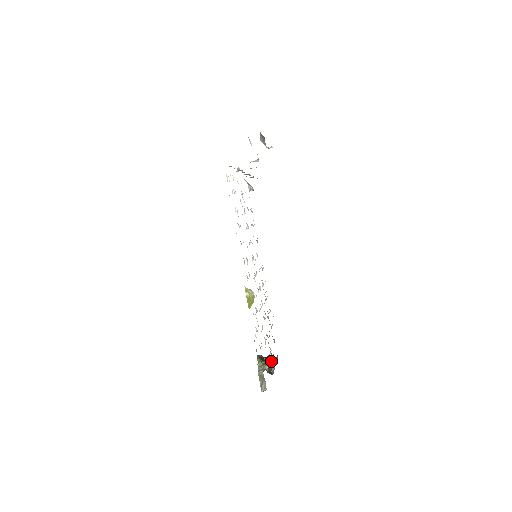
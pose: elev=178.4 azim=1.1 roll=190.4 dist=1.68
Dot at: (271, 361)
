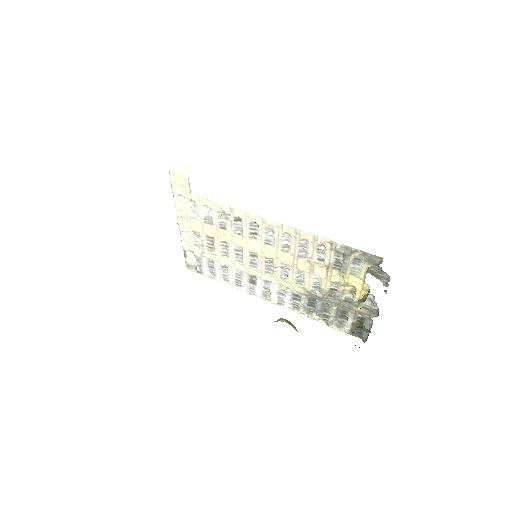
Dot at: occluded
